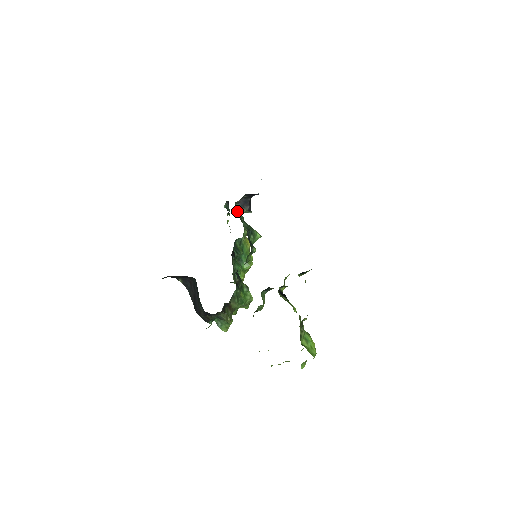
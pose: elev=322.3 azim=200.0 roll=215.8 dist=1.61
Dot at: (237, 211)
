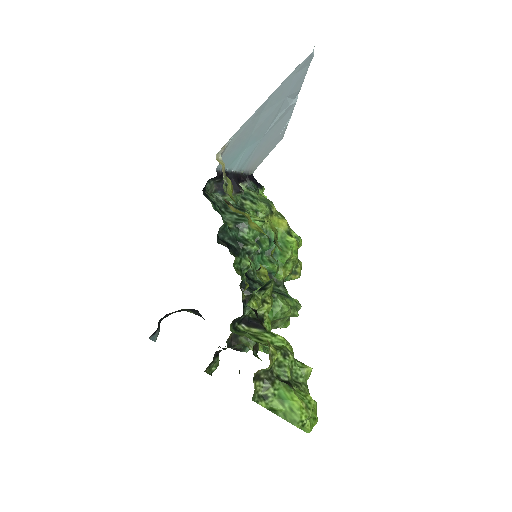
Dot at: (220, 202)
